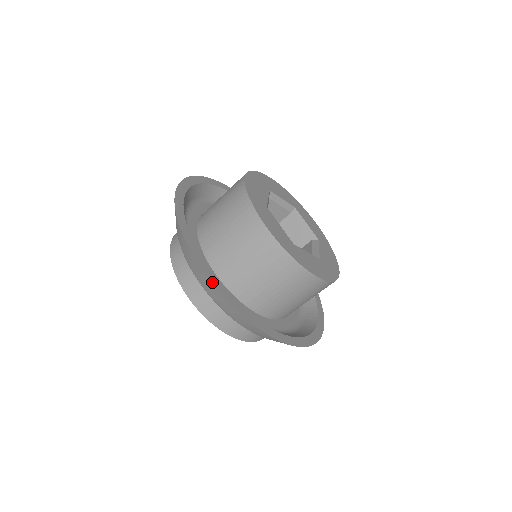
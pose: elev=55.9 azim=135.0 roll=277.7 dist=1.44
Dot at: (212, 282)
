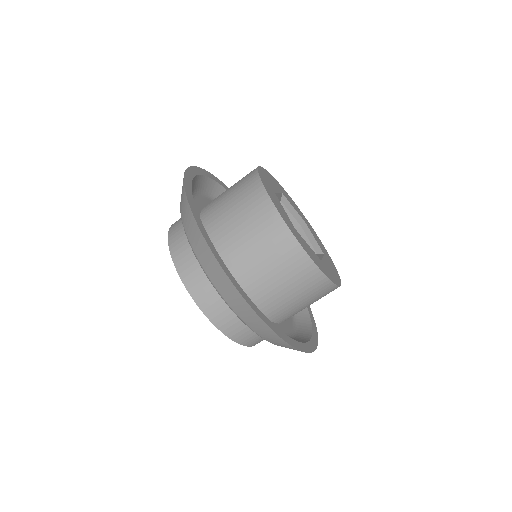
Dot at: (201, 230)
